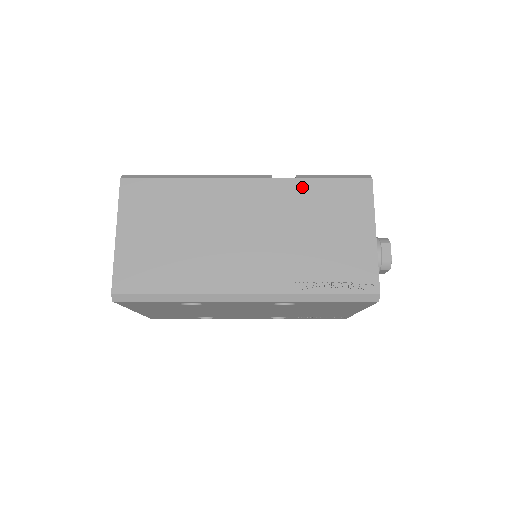
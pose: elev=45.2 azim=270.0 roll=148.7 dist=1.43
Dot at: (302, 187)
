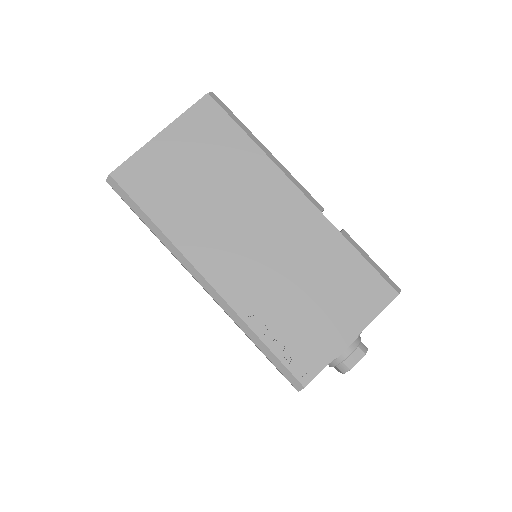
Dot at: (337, 243)
